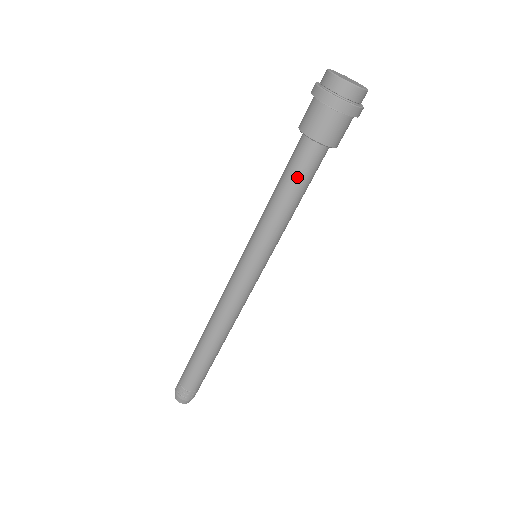
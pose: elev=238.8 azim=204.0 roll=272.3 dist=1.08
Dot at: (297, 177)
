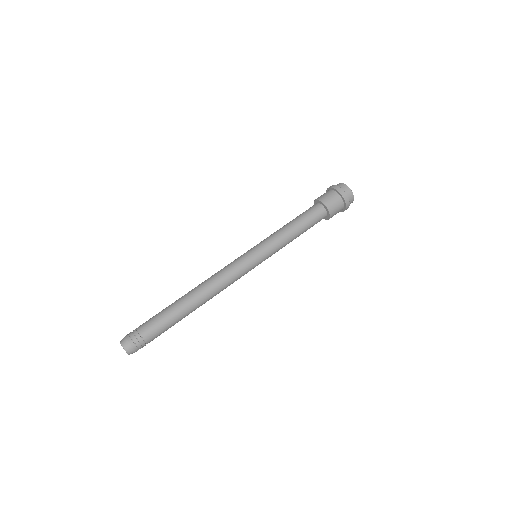
Dot at: (304, 216)
